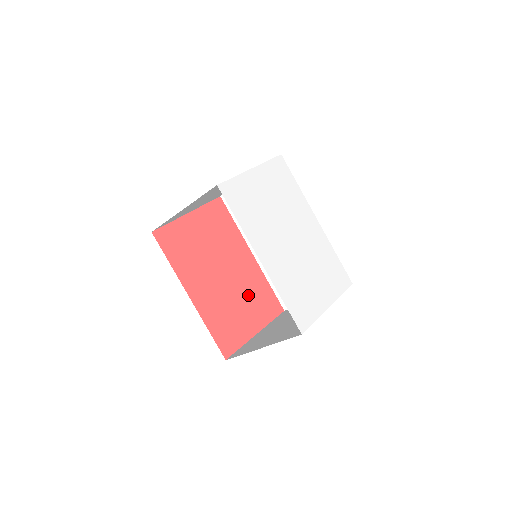
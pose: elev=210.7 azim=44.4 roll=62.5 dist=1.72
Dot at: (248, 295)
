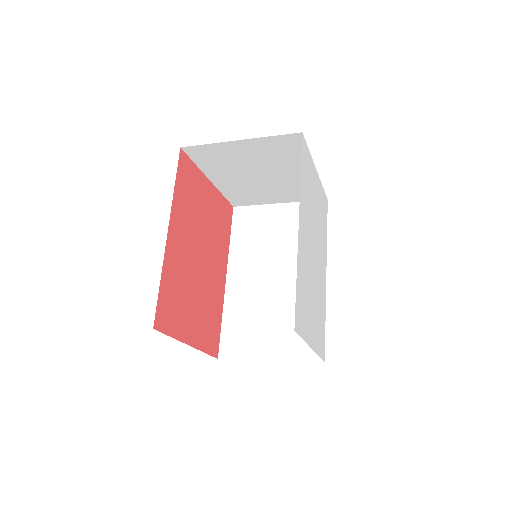
Dot at: (204, 303)
